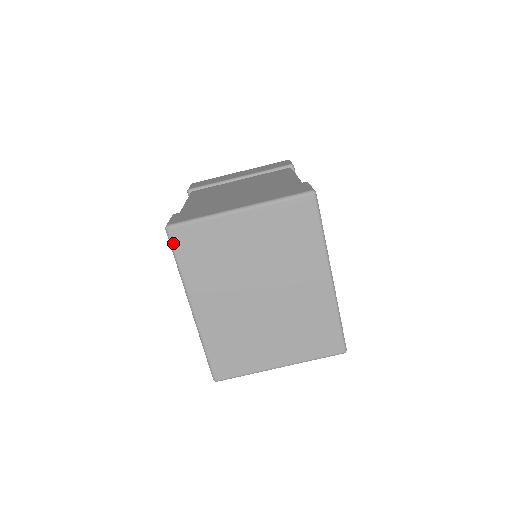
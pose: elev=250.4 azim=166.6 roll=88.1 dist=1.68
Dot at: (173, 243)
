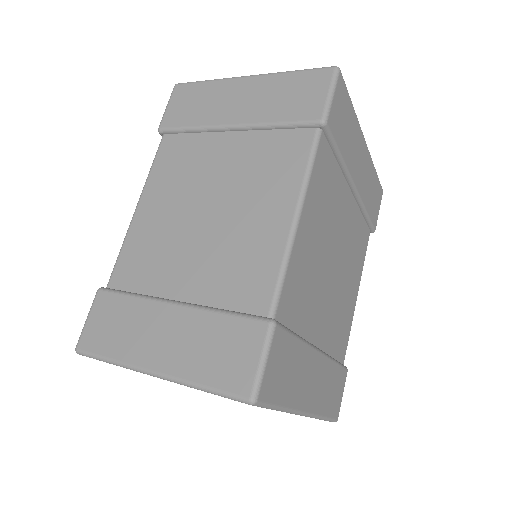
Dot at: occluded
